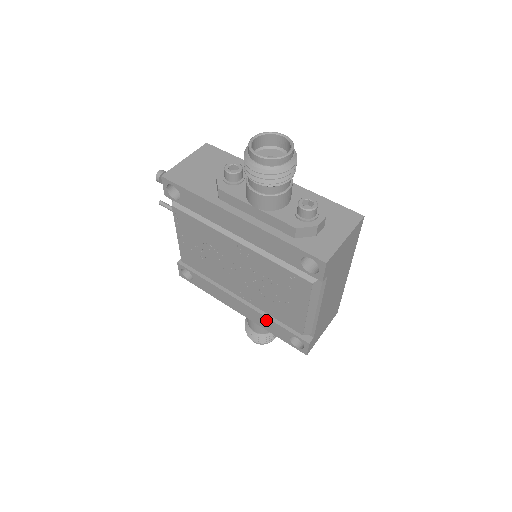
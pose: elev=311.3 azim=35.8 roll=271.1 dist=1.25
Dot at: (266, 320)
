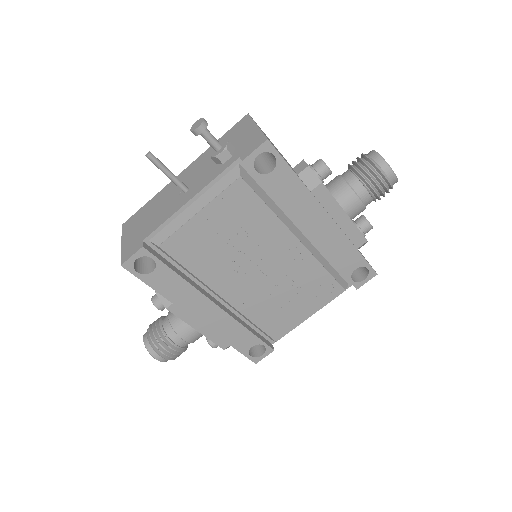
Dot at: (238, 328)
